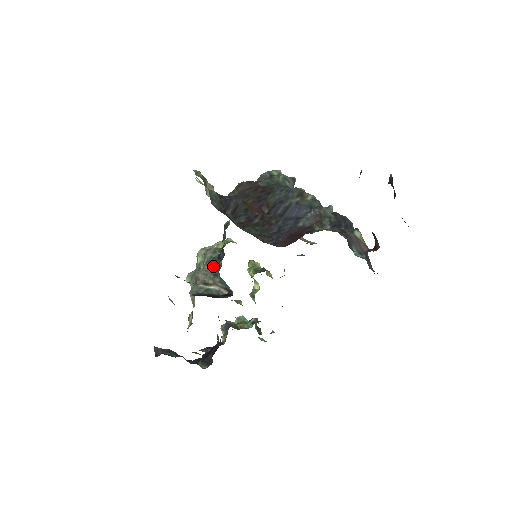
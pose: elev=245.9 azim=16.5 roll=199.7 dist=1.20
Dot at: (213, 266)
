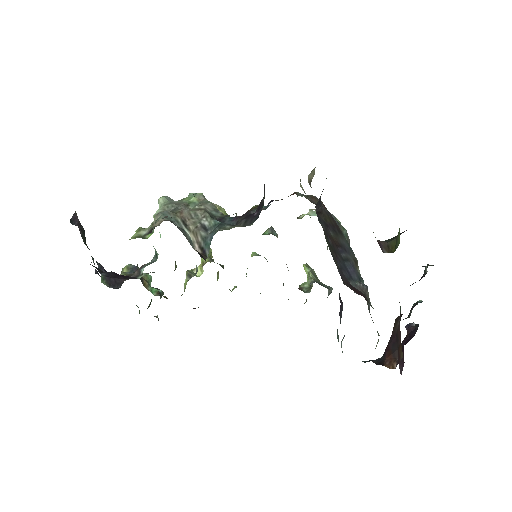
Dot at: (211, 220)
